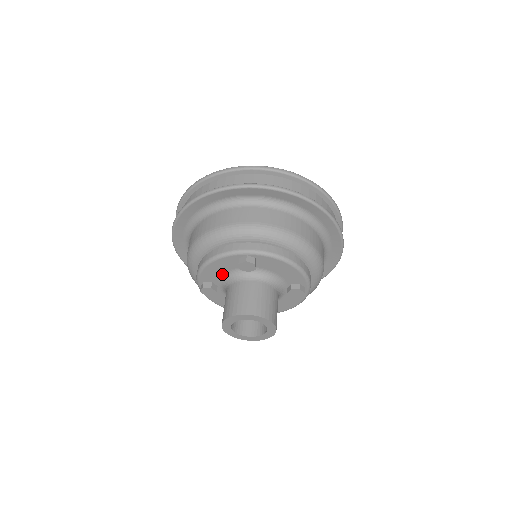
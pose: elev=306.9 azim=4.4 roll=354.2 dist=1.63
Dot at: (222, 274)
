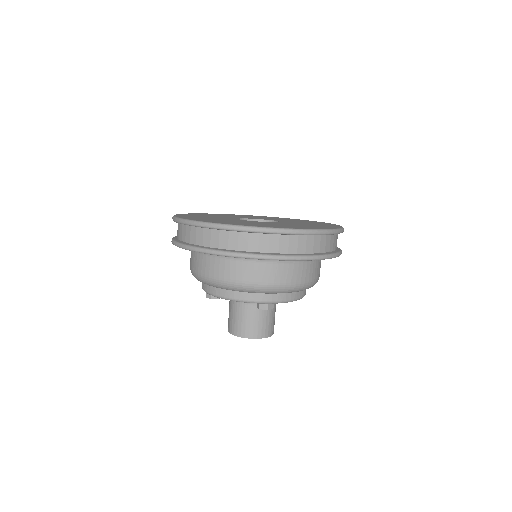
Dot at: occluded
